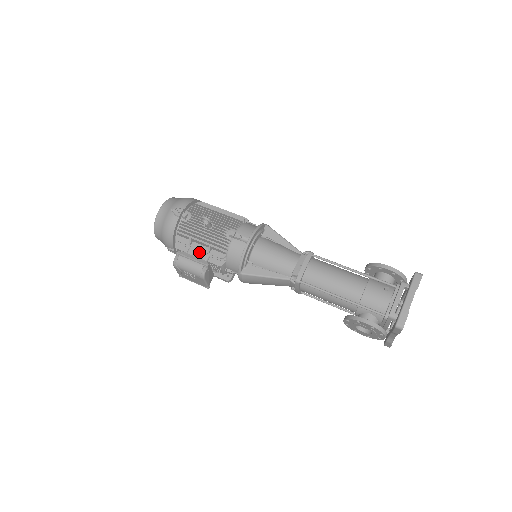
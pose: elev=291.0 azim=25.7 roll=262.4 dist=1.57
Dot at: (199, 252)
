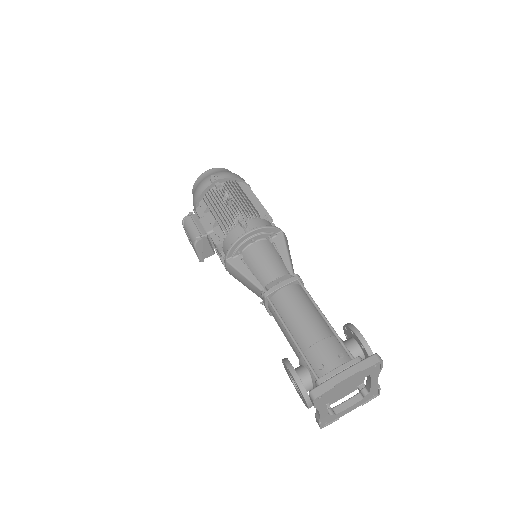
Dot at: (208, 223)
